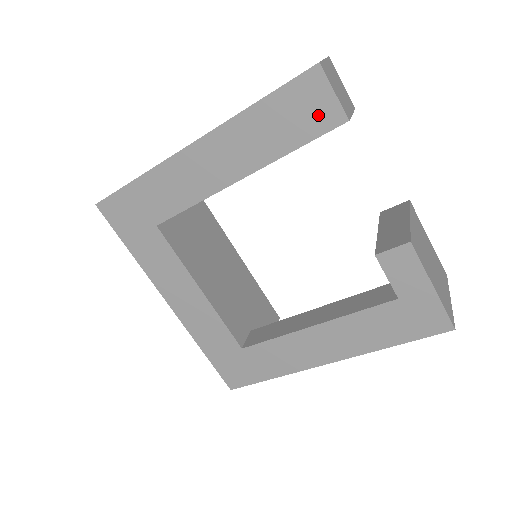
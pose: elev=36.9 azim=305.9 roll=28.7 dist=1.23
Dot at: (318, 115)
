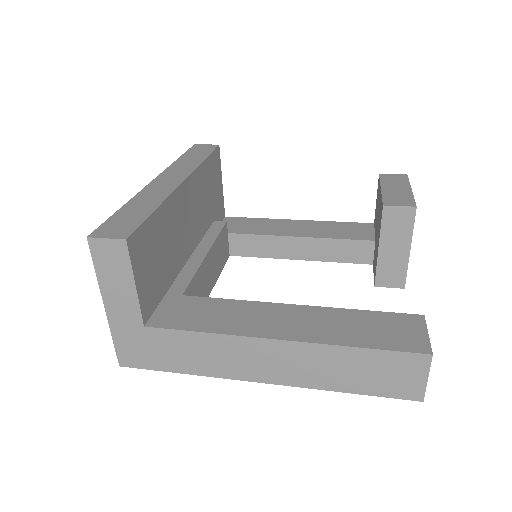
Dot at: occluded
